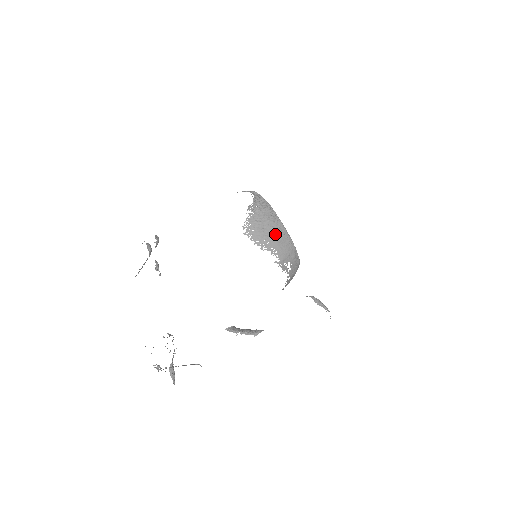
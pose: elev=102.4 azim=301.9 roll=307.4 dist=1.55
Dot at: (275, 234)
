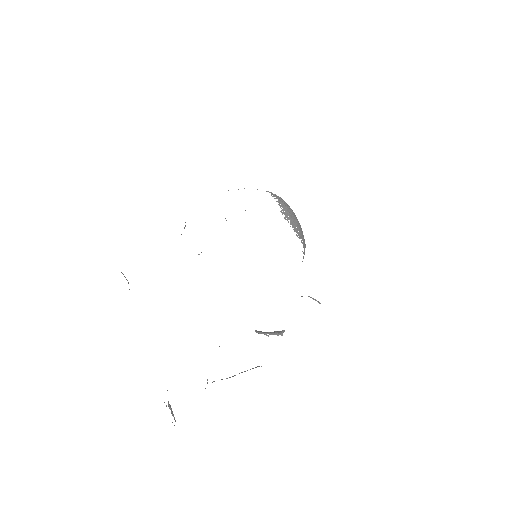
Dot at: (299, 224)
